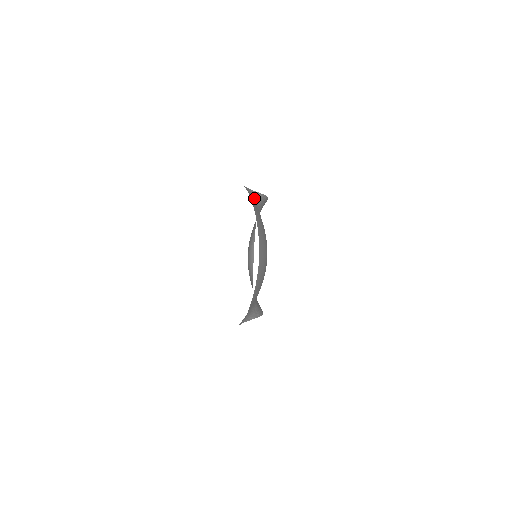
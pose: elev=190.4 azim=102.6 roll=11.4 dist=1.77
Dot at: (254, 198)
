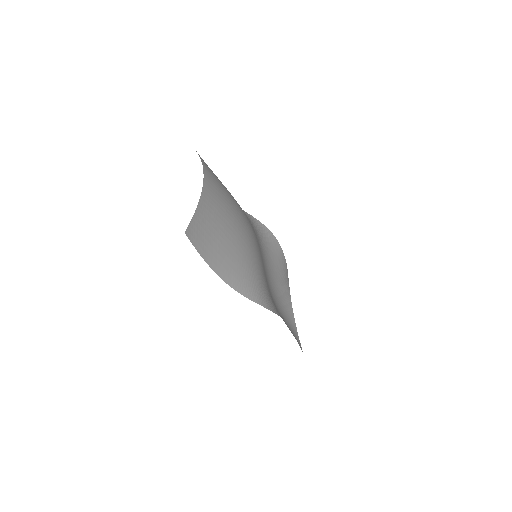
Dot at: occluded
